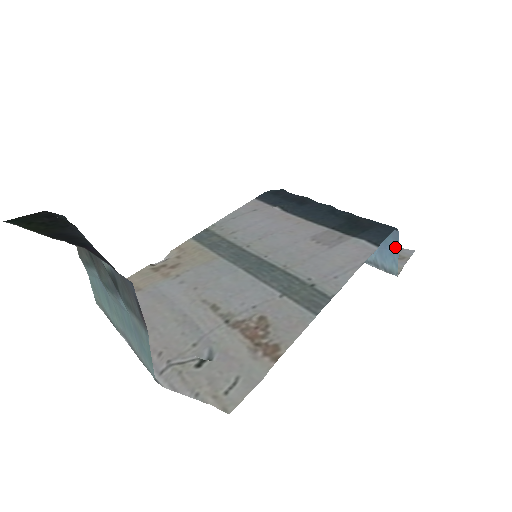
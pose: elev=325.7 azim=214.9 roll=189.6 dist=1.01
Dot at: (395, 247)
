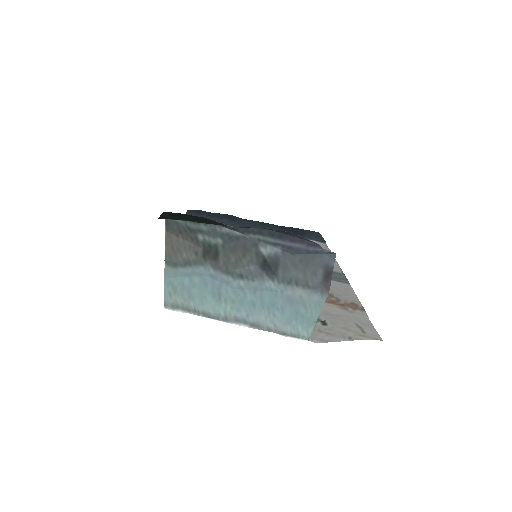
Dot at: occluded
